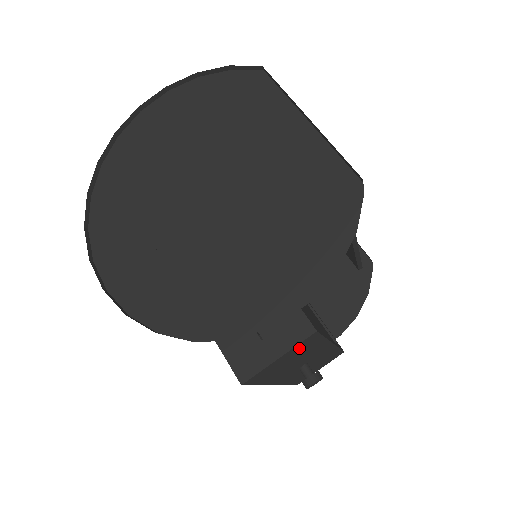
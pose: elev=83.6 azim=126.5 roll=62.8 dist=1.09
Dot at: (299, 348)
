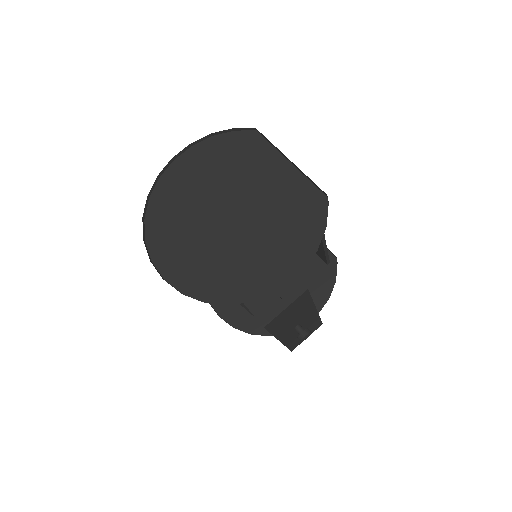
Dot at: (297, 303)
